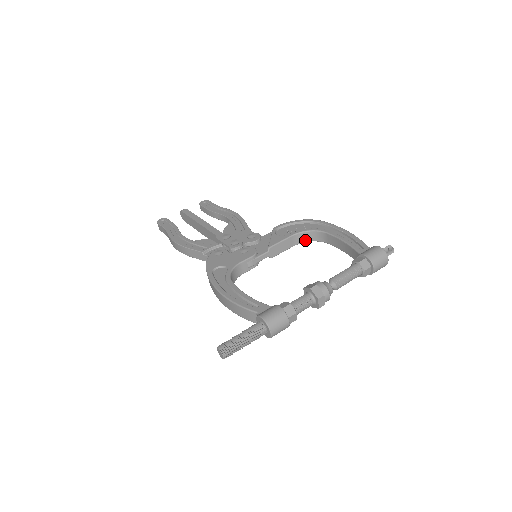
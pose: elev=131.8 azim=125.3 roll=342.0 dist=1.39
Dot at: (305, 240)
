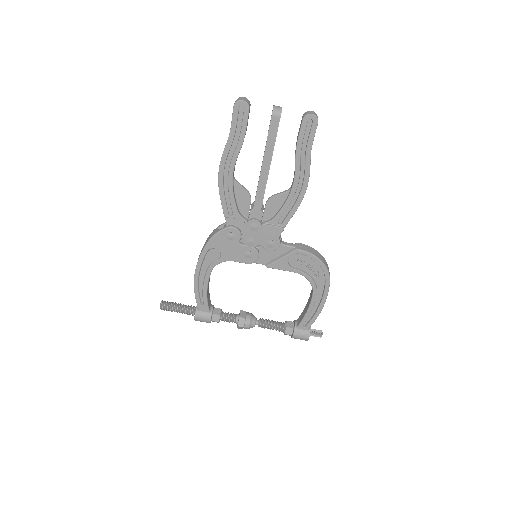
Dot at: occluded
